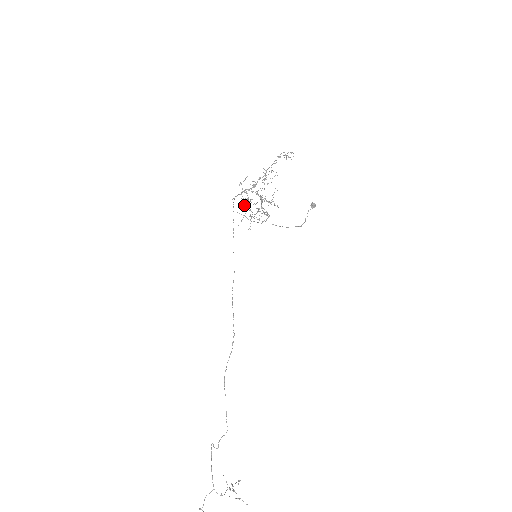
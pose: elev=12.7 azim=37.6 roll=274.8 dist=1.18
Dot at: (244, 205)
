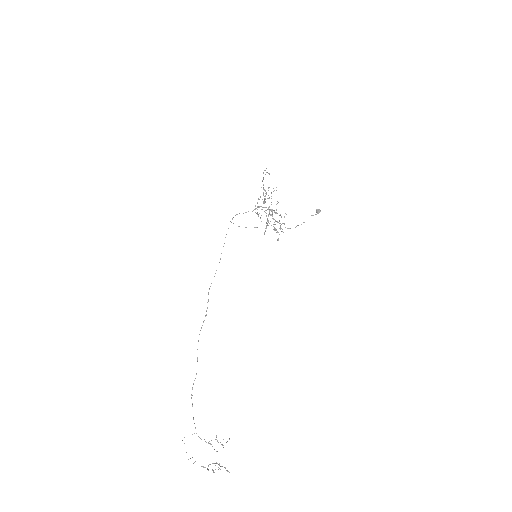
Dot at: occluded
